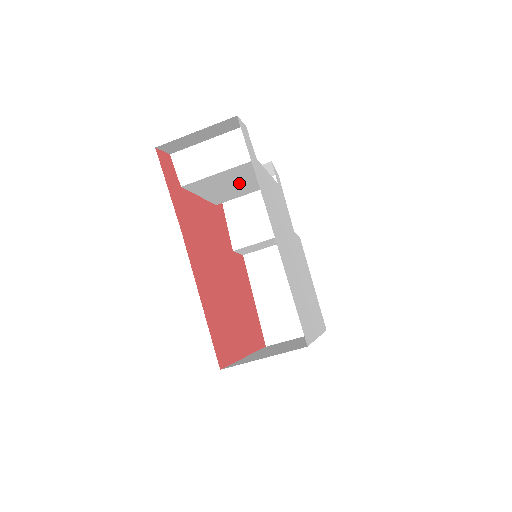
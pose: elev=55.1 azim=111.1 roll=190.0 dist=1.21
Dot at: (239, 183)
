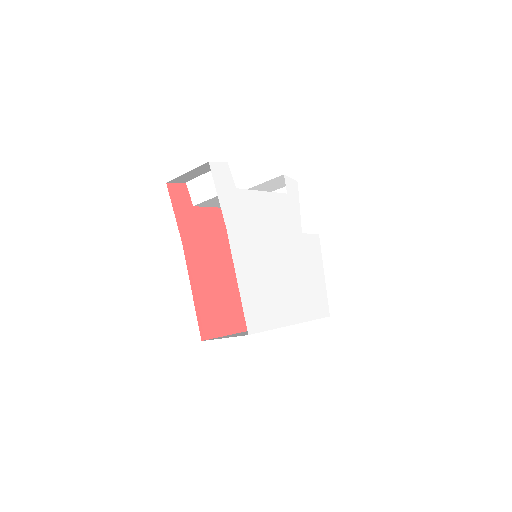
Dot at: occluded
